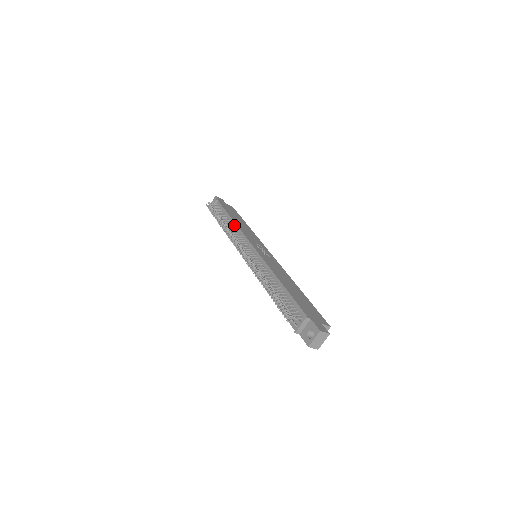
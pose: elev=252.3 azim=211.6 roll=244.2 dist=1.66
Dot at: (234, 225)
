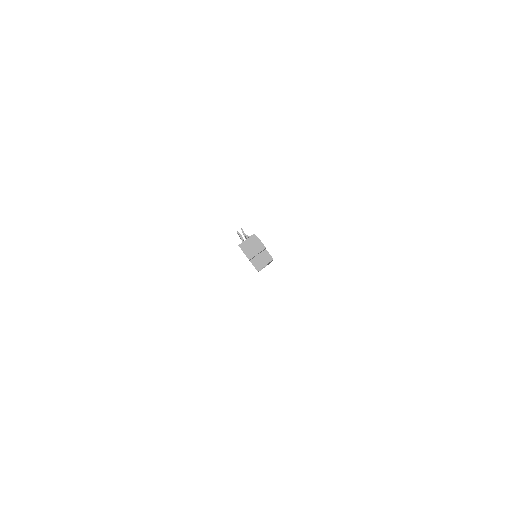
Dot at: occluded
